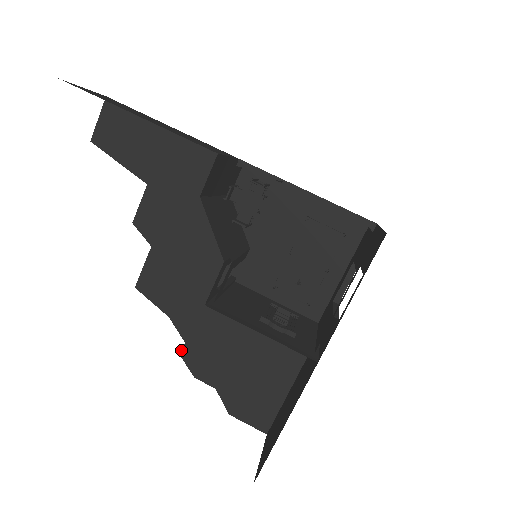
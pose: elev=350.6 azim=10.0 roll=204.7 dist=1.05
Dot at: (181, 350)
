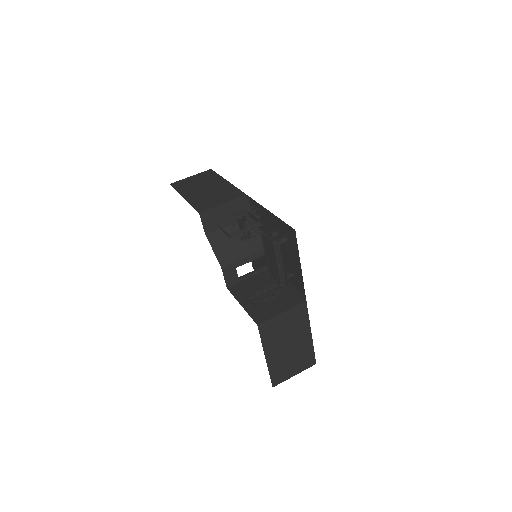
Dot at: occluded
